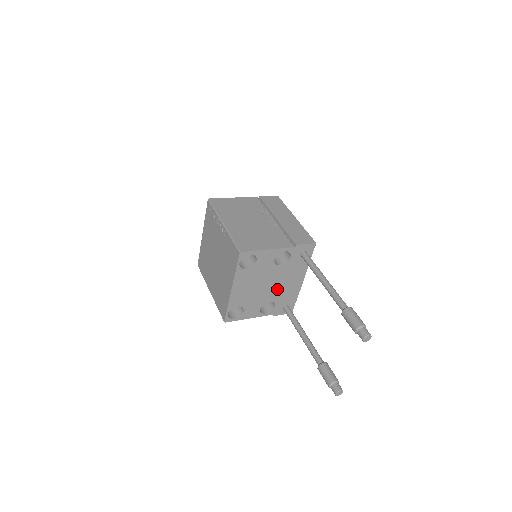
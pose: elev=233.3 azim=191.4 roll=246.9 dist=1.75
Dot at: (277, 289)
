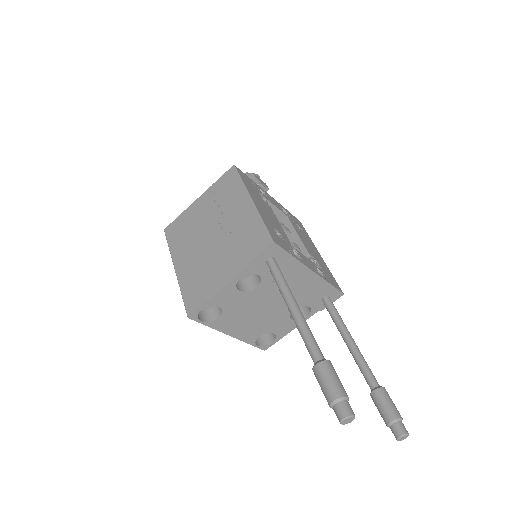
Dot at: occluded
